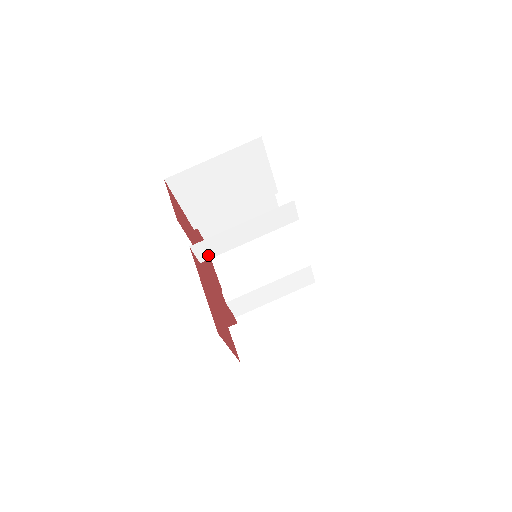
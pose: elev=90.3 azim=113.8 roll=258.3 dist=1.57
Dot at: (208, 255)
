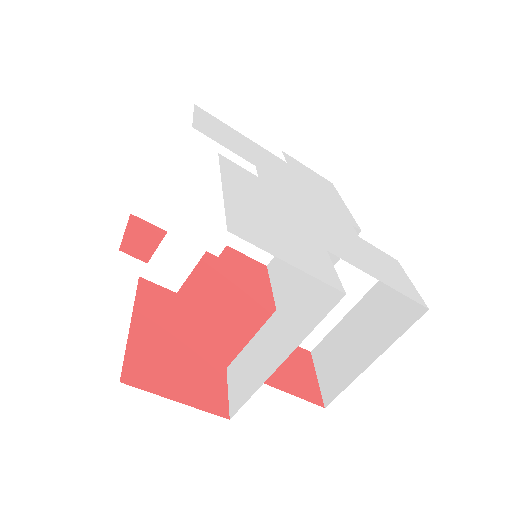
Dot at: (176, 279)
